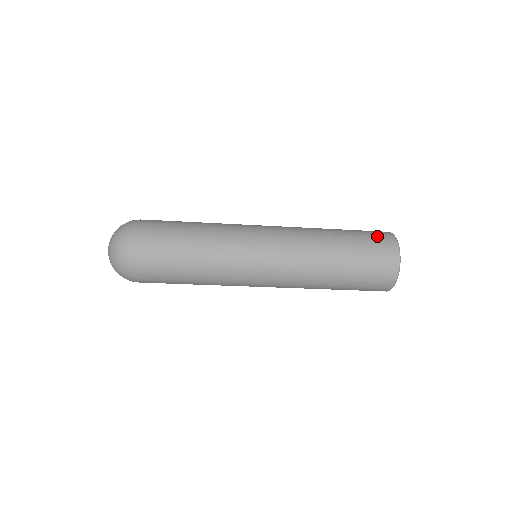
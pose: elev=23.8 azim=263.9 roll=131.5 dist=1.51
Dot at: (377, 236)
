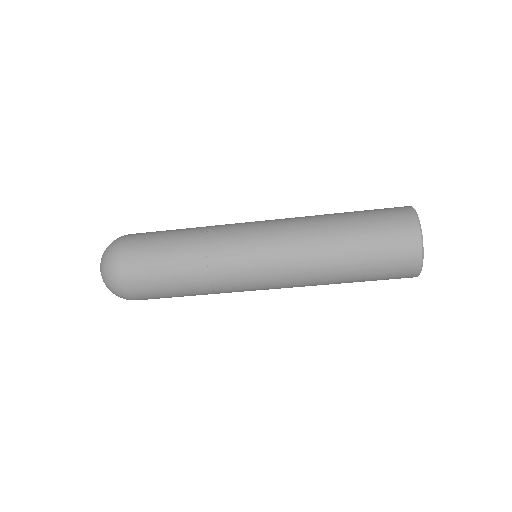
Dot at: (387, 208)
